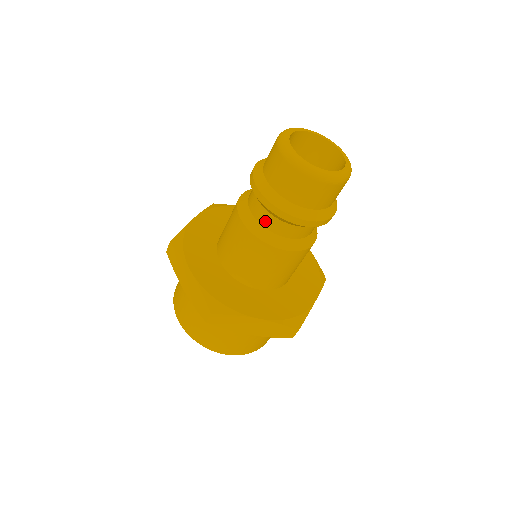
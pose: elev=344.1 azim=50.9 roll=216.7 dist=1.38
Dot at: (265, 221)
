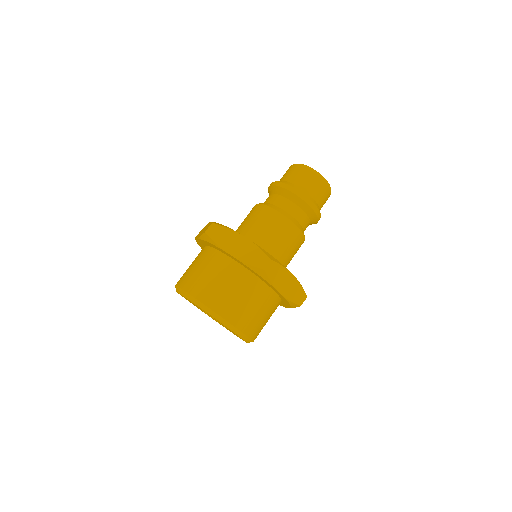
Dot at: (291, 210)
